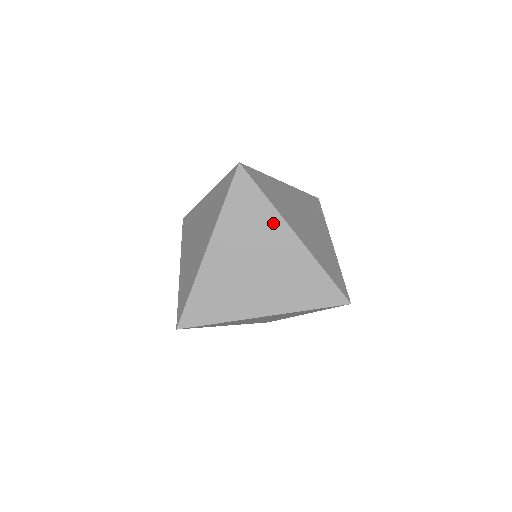
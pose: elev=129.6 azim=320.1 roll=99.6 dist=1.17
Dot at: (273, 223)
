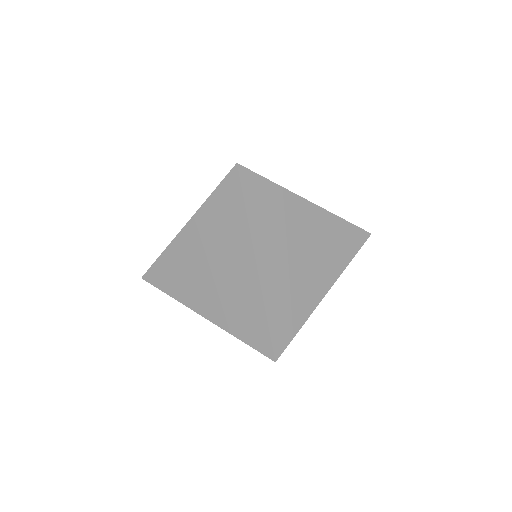
Dot at: occluded
